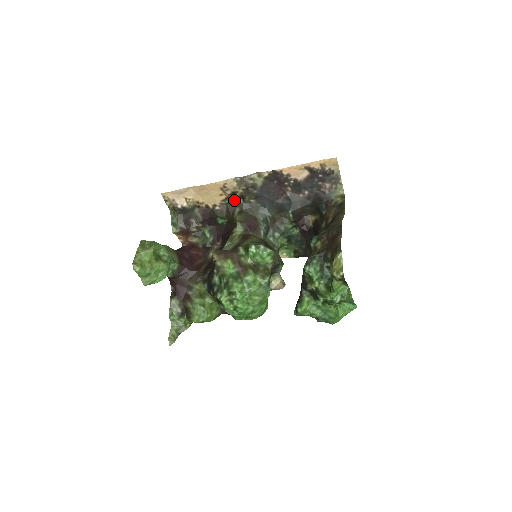
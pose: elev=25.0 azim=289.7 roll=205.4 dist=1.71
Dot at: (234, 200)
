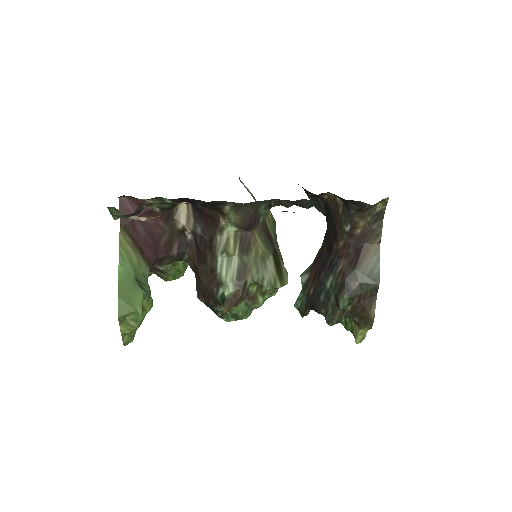
Dot at: occluded
